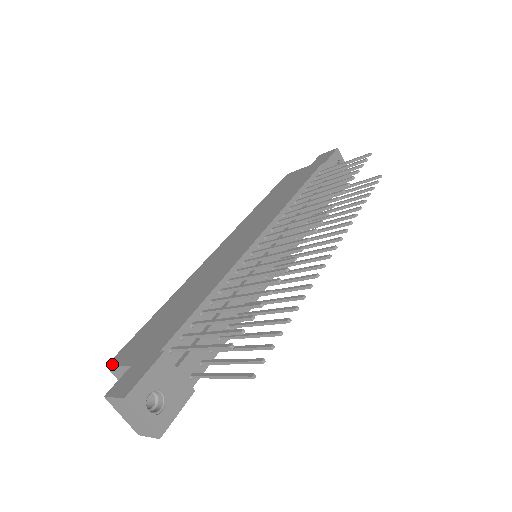
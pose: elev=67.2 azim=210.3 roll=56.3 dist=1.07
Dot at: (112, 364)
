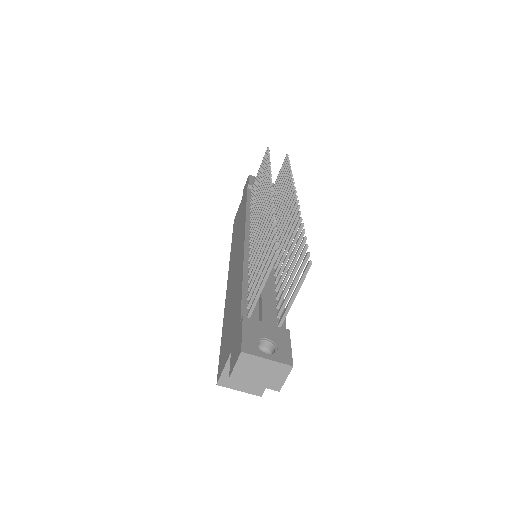
Dot at: (219, 377)
